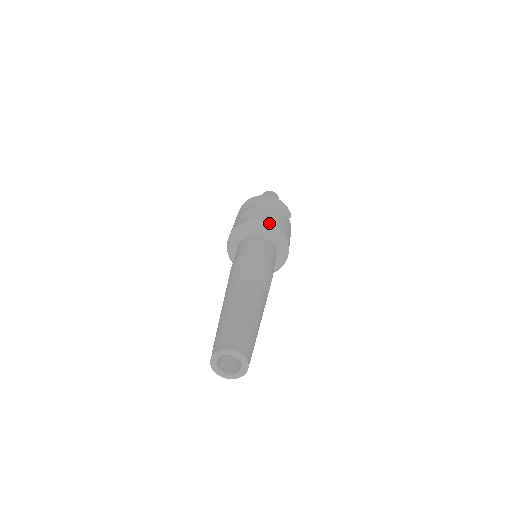
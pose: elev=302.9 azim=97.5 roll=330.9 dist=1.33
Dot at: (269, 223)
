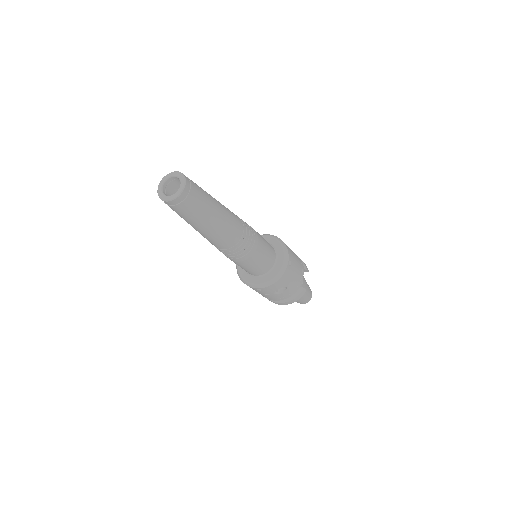
Dot at: (273, 235)
